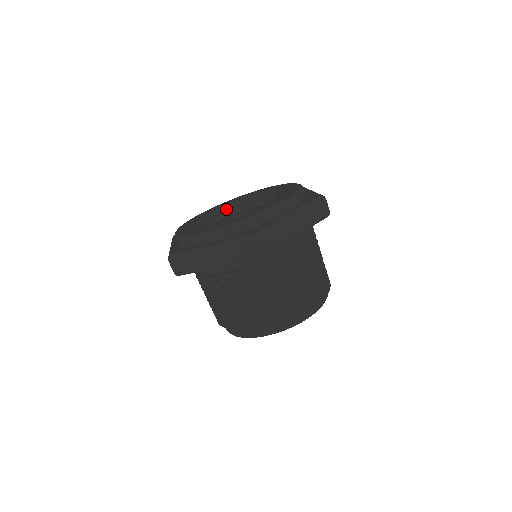
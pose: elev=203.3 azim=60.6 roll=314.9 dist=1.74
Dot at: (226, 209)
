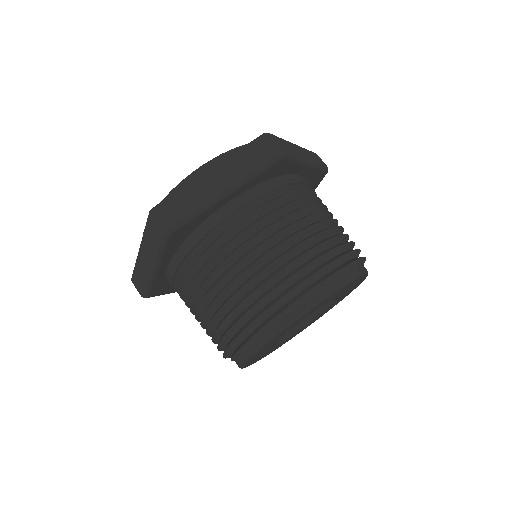
Dot at: occluded
